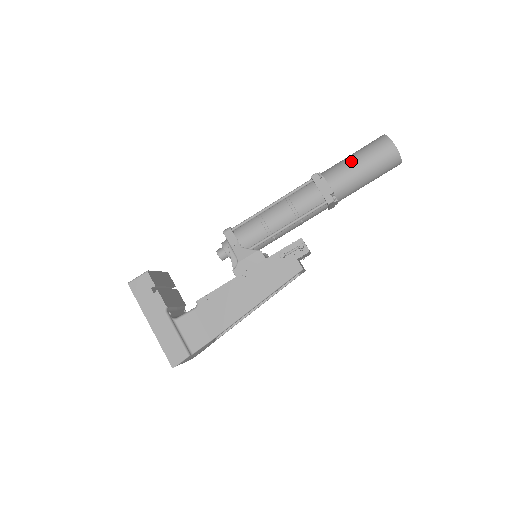
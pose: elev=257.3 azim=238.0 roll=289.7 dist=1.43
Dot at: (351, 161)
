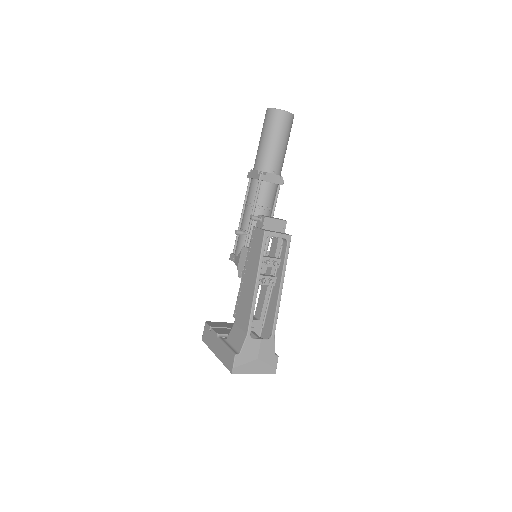
Dot at: occluded
